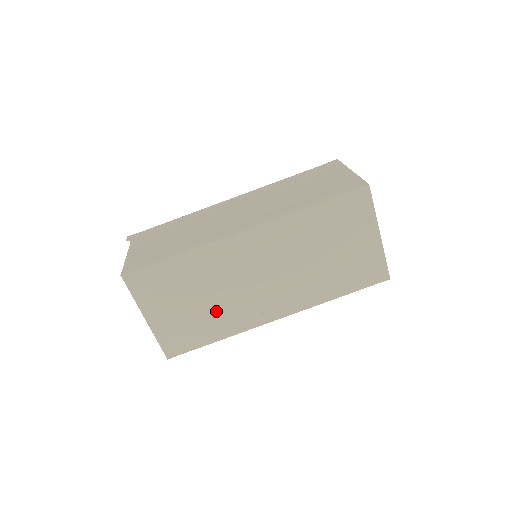
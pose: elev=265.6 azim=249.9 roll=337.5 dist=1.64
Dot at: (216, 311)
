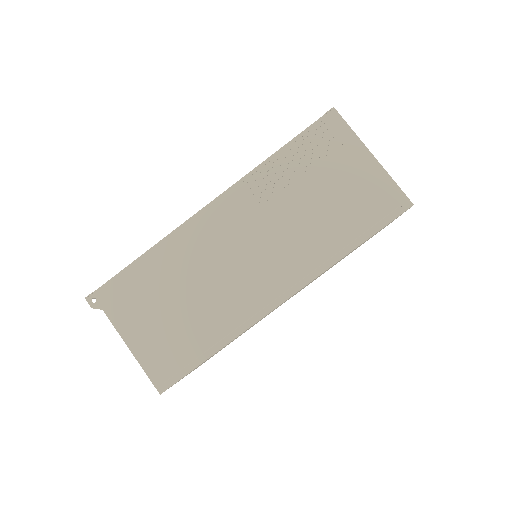
Dot at: occluded
